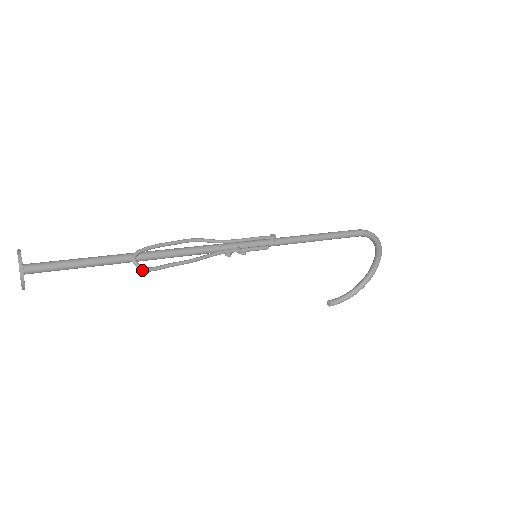
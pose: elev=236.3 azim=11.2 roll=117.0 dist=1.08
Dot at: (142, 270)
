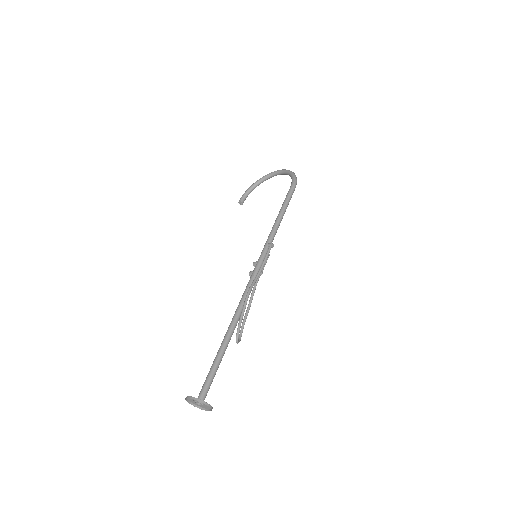
Dot at: (239, 341)
